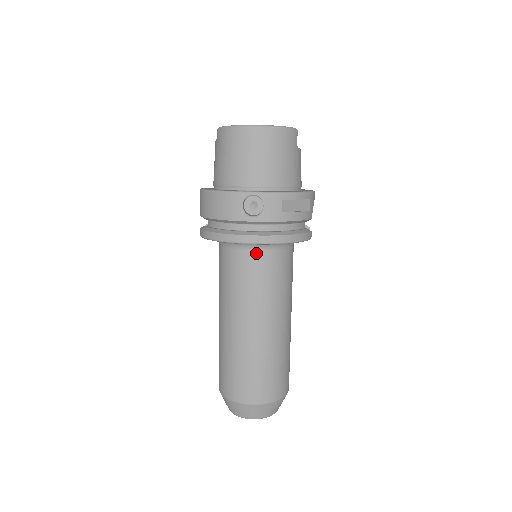
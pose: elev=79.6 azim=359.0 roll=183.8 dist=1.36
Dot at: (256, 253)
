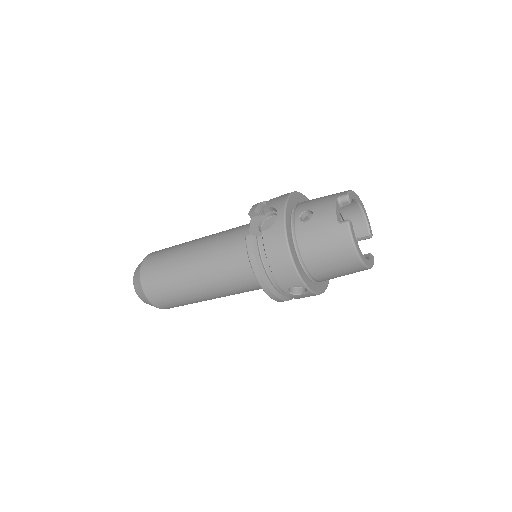
Dot at: occluded
